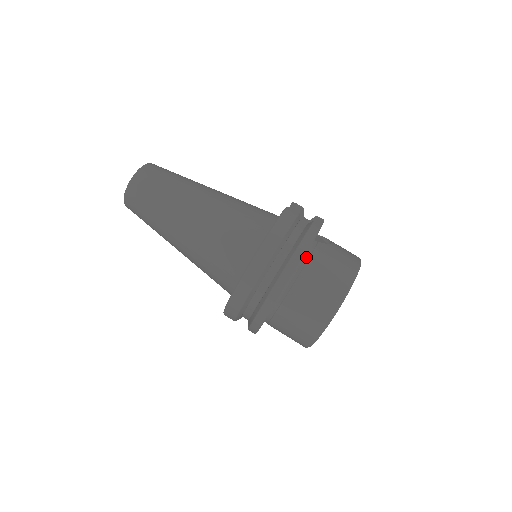
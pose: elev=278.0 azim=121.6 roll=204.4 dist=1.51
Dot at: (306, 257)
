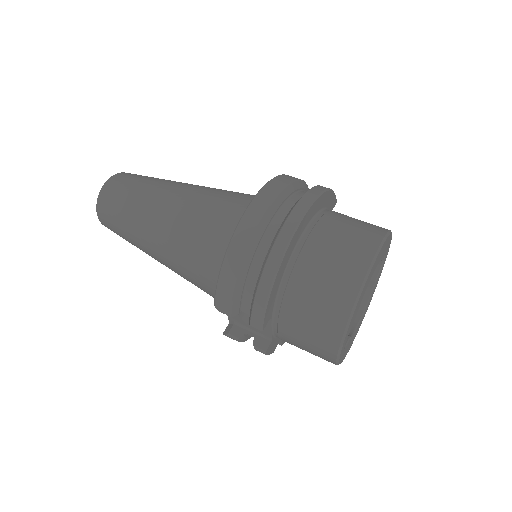
Dot at: (326, 210)
